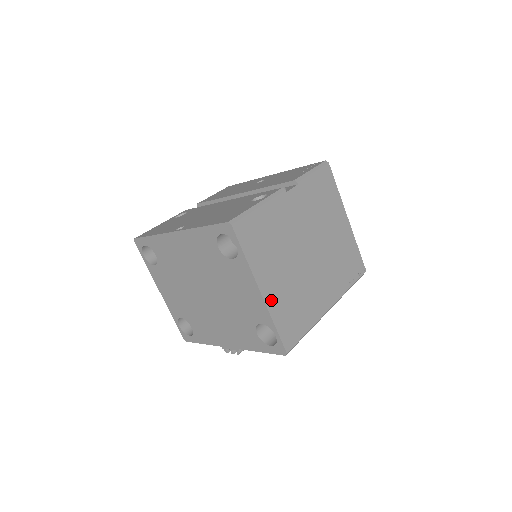
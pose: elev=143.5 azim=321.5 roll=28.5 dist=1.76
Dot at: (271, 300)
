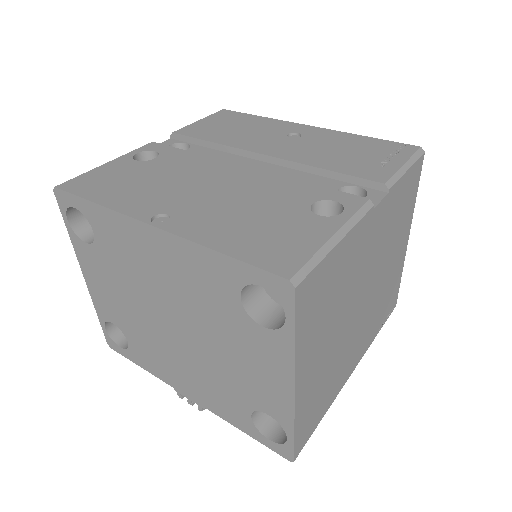
Dot at: (302, 395)
